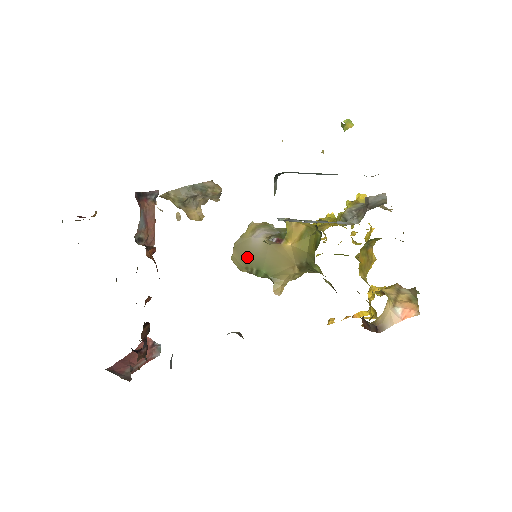
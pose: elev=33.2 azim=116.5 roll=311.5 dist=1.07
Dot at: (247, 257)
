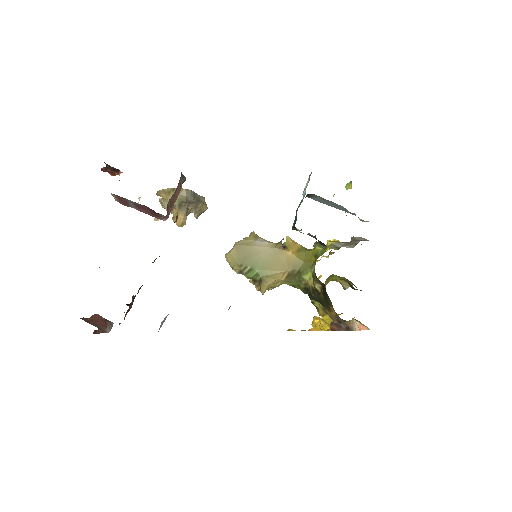
Dot at: (246, 255)
